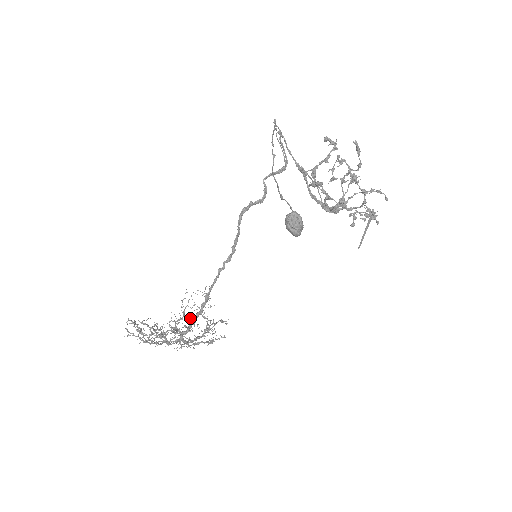
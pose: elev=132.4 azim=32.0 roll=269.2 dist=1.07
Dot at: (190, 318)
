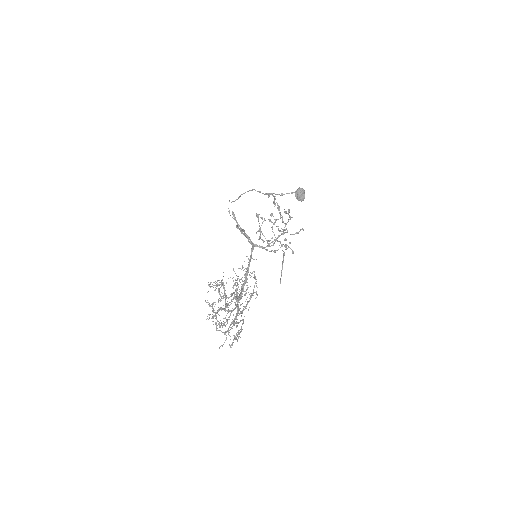
Dot at: (232, 299)
